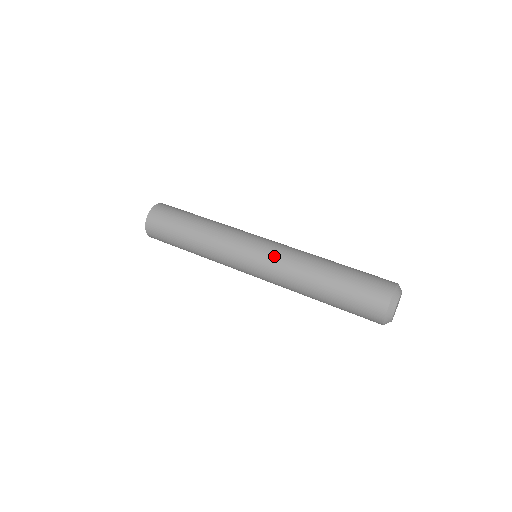
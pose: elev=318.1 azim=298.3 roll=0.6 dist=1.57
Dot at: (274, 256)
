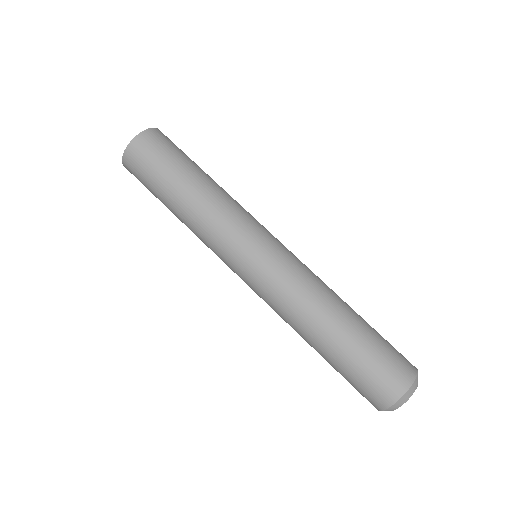
Dot at: (262, 296)
